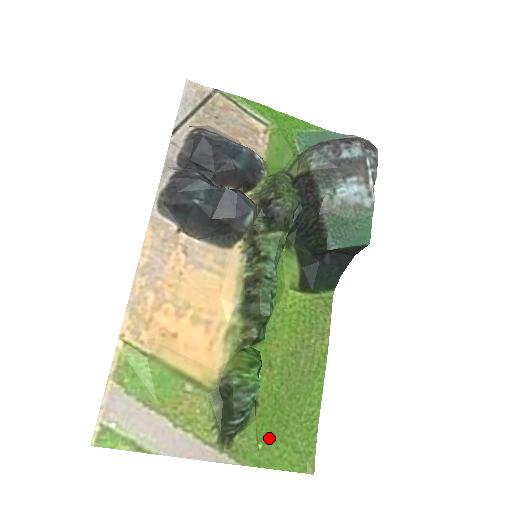
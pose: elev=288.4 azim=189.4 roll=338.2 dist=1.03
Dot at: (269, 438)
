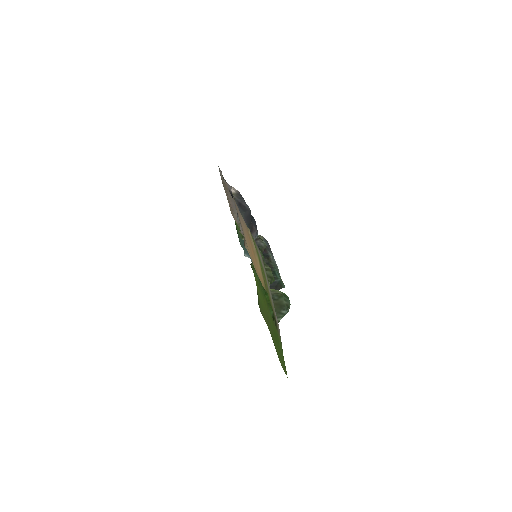
Dot at: (278, 343)
